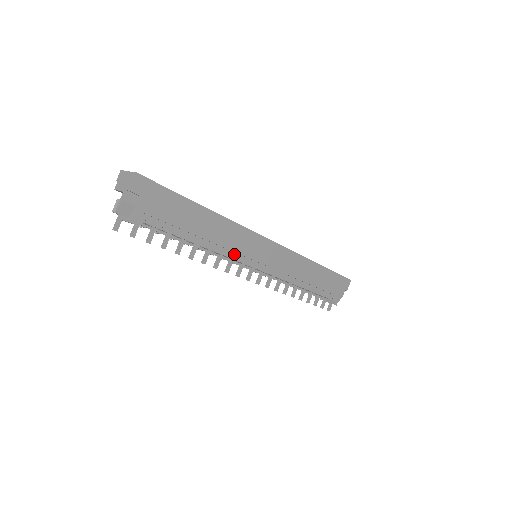
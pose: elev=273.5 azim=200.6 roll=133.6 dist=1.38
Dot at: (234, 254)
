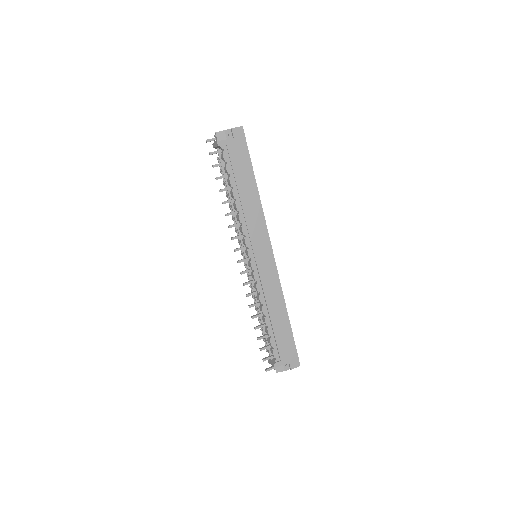
Dot at: (246, 229)
